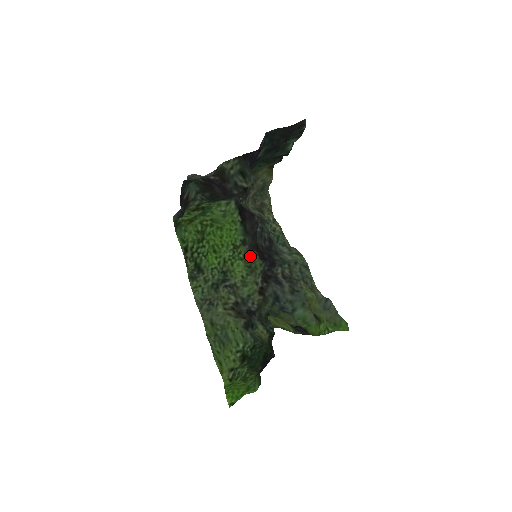
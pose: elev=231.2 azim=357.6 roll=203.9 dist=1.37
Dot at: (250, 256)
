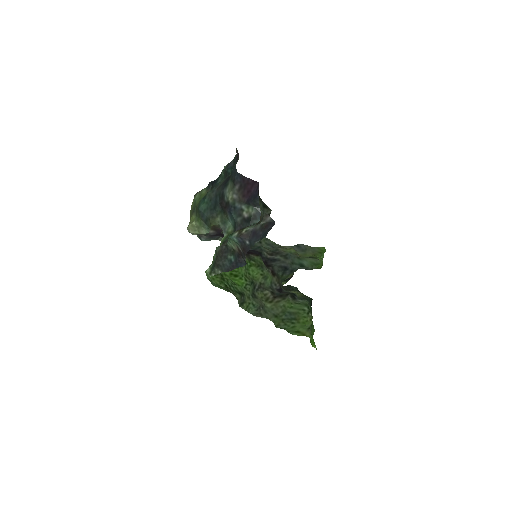
Dot at: (252, 259)
